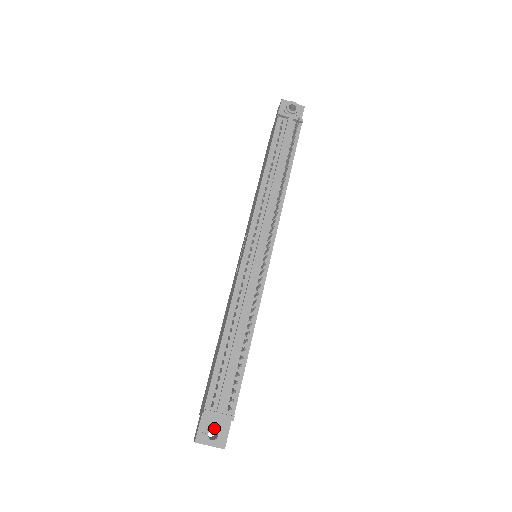
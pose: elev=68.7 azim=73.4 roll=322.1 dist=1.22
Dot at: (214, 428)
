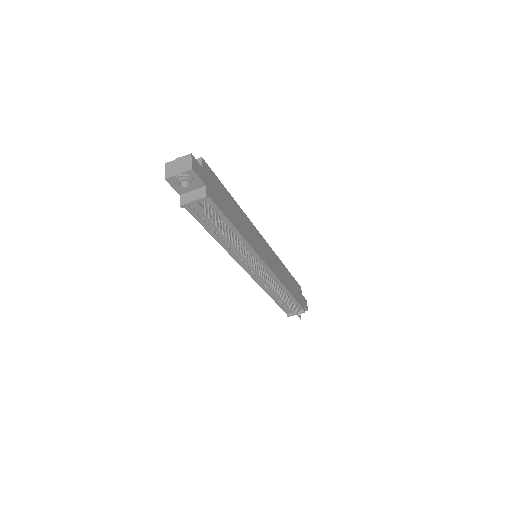
Dot at: occluded
